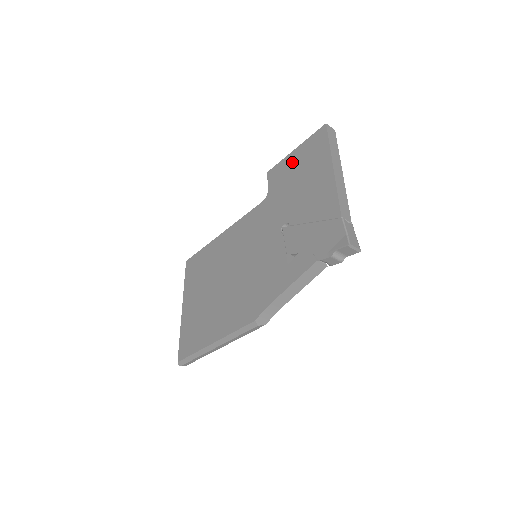
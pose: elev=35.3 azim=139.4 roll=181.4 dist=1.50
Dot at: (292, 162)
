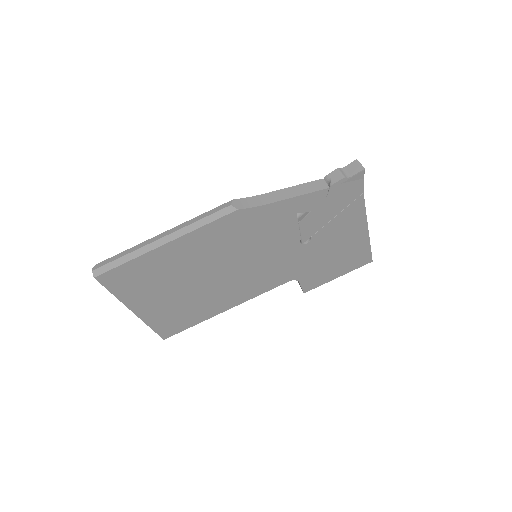
Dot at: occluded
